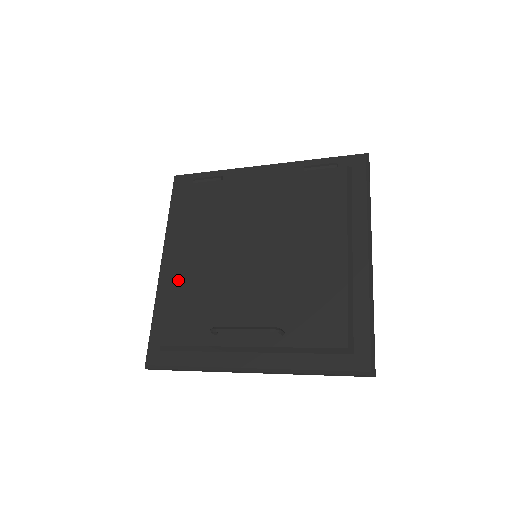
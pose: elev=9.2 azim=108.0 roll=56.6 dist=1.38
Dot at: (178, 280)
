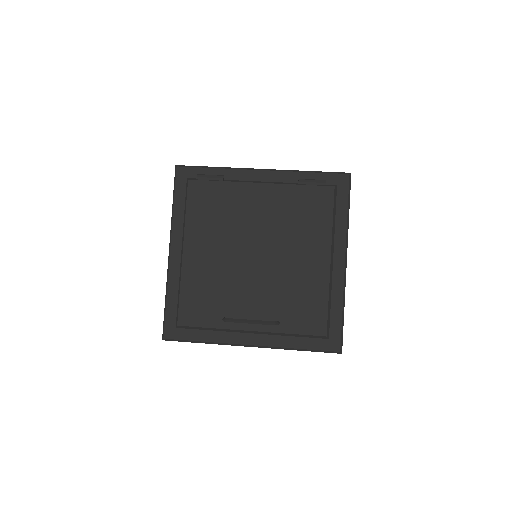
Dot at: (189, 271)
